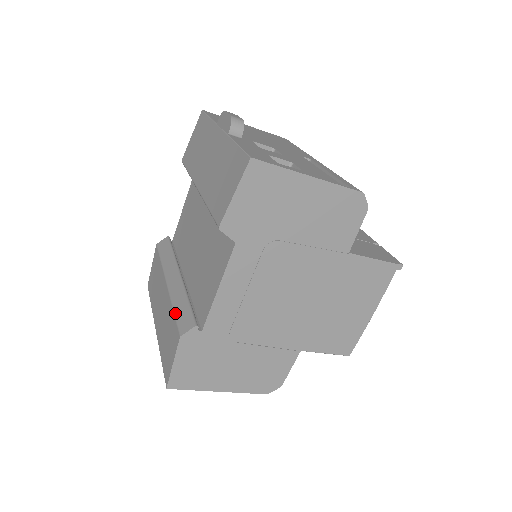
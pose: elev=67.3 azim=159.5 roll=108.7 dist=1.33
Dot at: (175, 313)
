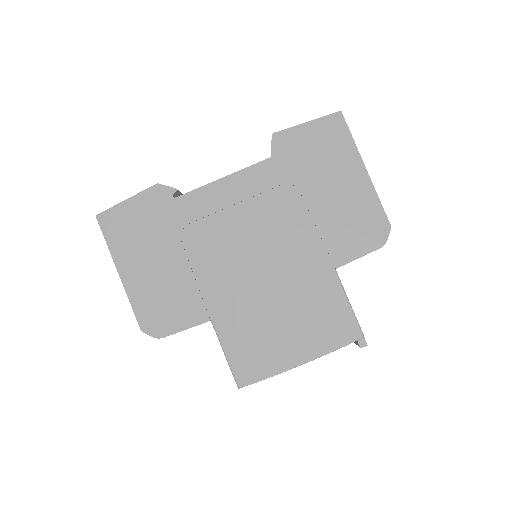
Dot at: occluded
